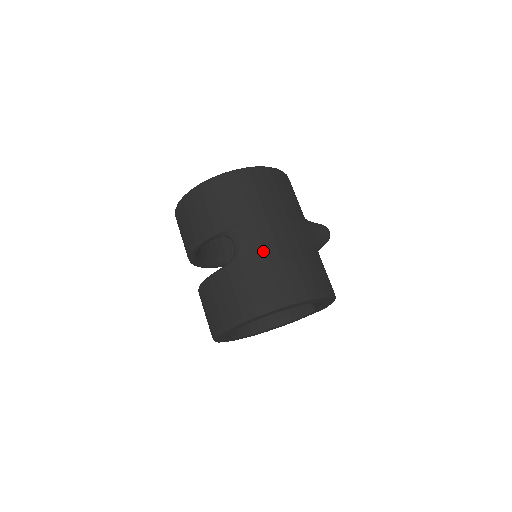
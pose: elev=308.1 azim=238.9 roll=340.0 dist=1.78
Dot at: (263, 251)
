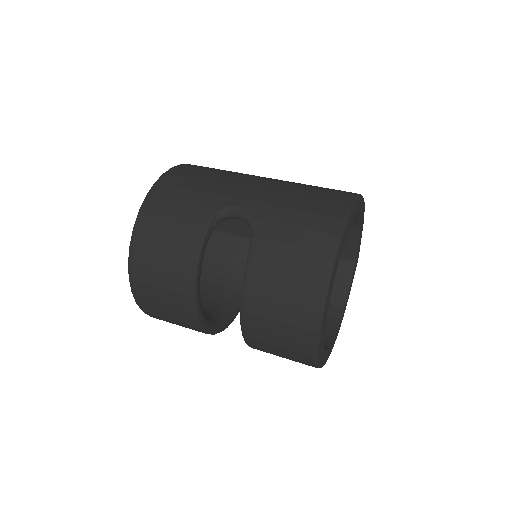
Dot at: (272, 194)
